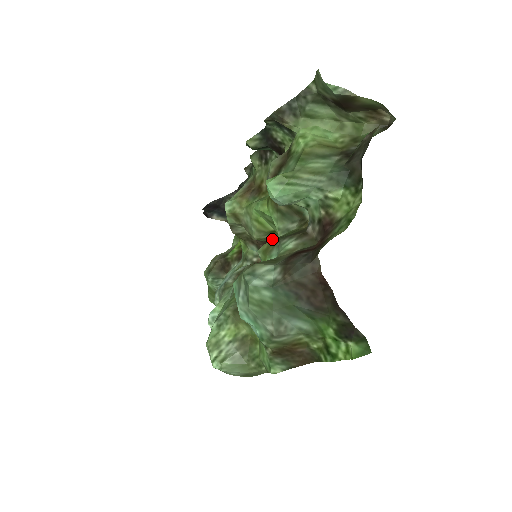
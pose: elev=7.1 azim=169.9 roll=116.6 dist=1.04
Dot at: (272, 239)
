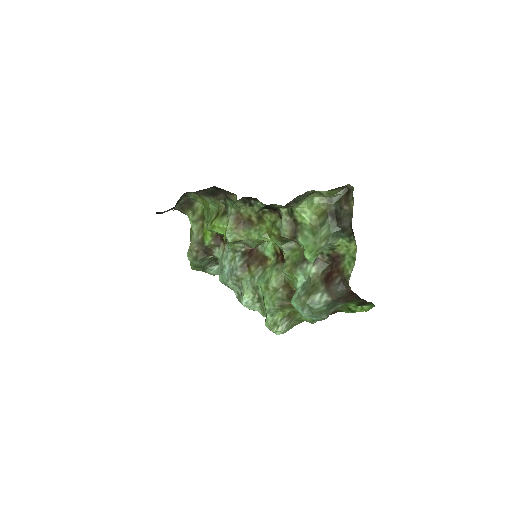
Dot at: occluded
